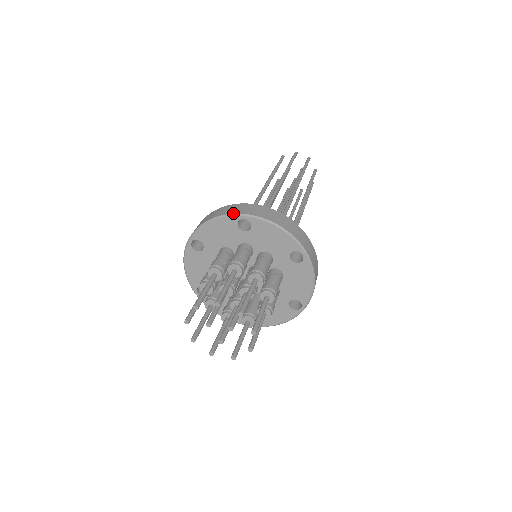
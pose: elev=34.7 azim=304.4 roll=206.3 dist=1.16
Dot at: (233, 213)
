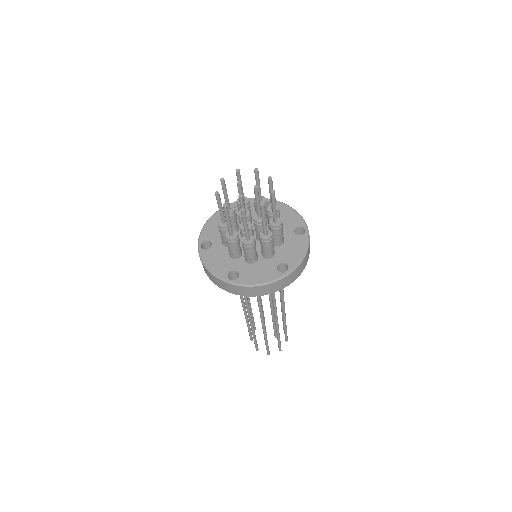
Dot at: (266, 198)
